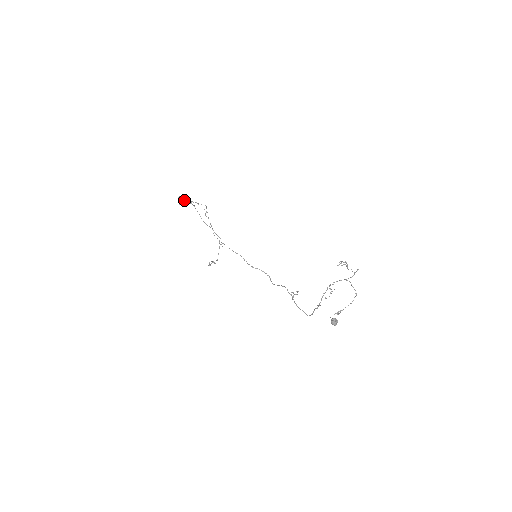
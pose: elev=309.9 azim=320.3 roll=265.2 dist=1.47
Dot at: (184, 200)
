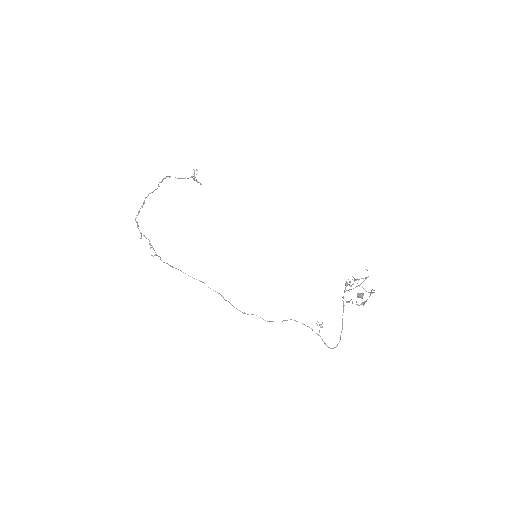
Dot at: (151, 245)
